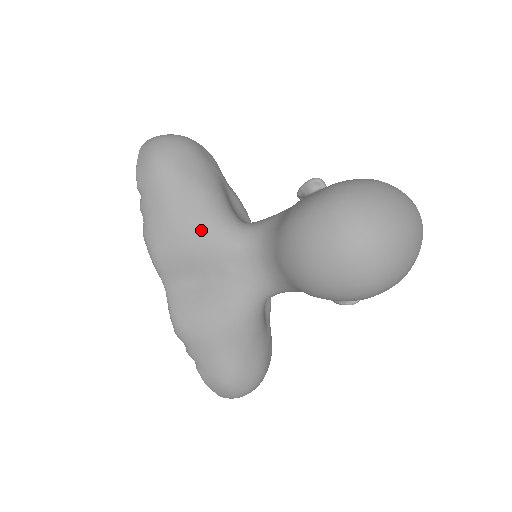
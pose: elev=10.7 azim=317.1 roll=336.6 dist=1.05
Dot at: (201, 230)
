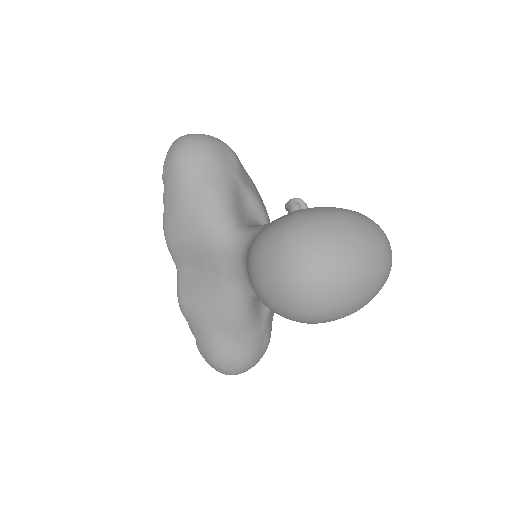
Dot at: (201, 228)
